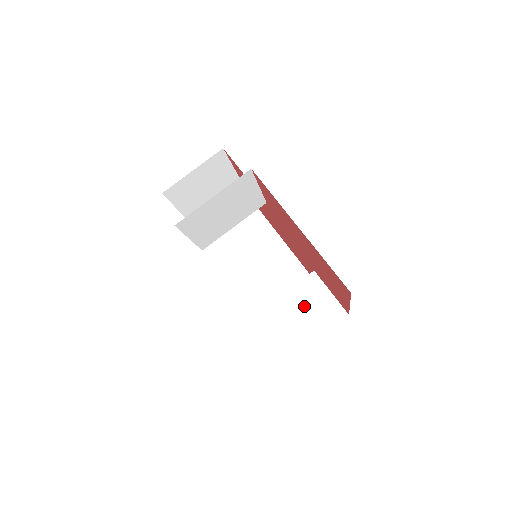
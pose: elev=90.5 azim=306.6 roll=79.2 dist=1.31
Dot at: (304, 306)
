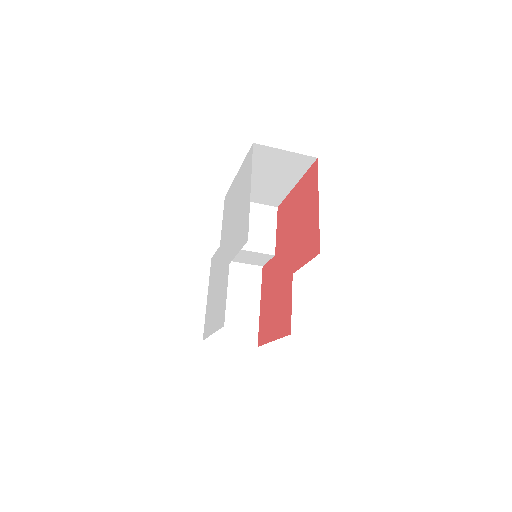
Dot at: (249, 257)
